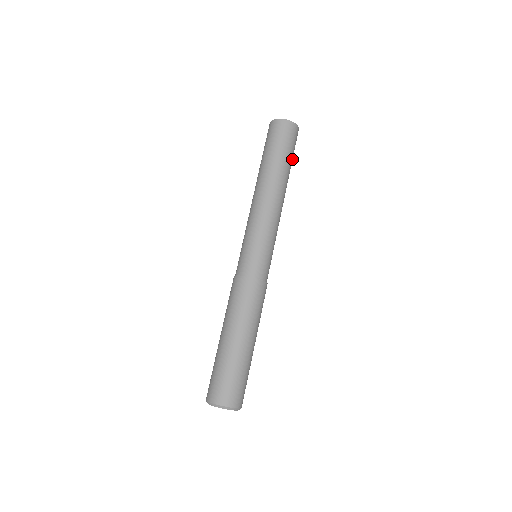
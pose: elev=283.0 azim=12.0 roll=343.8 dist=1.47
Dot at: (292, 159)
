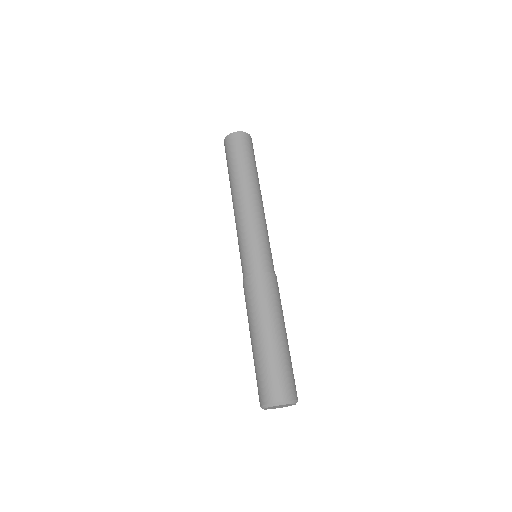
Dot at: (253, 160)
